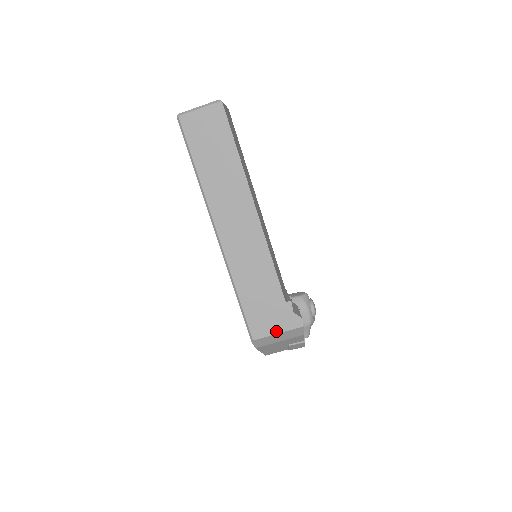
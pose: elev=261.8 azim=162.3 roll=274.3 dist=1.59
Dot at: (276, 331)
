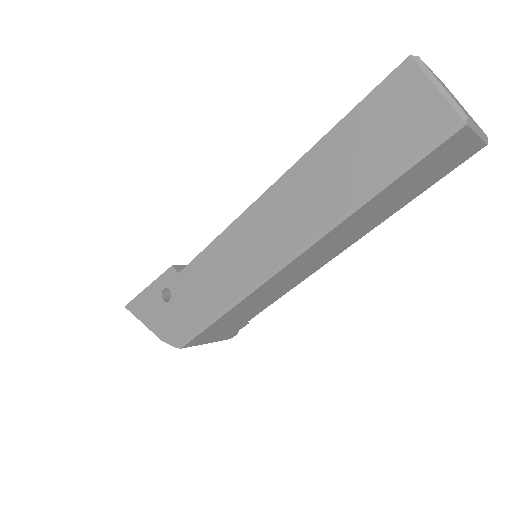
Dot at: (208, 342)
